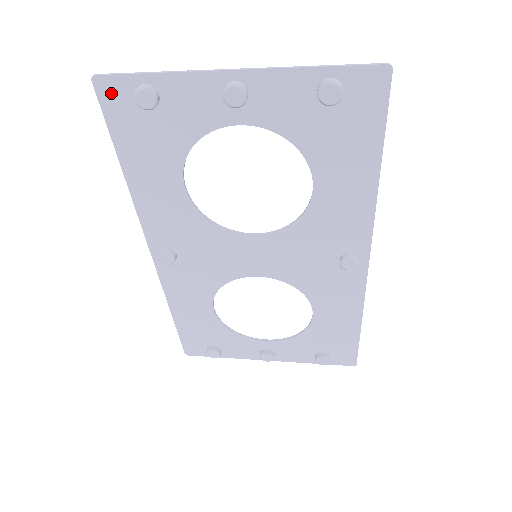
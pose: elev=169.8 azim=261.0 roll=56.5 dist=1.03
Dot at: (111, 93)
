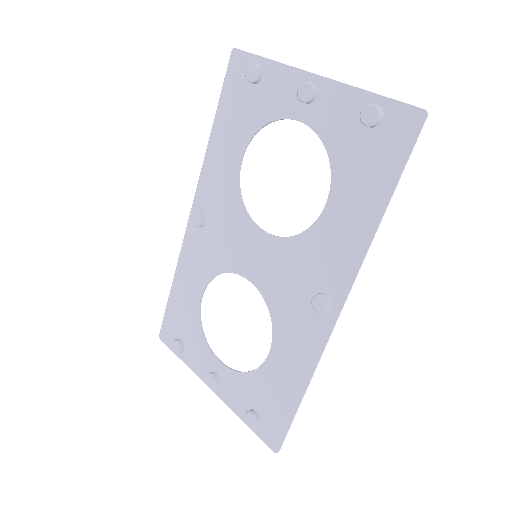
Dot at: (237, 64)
